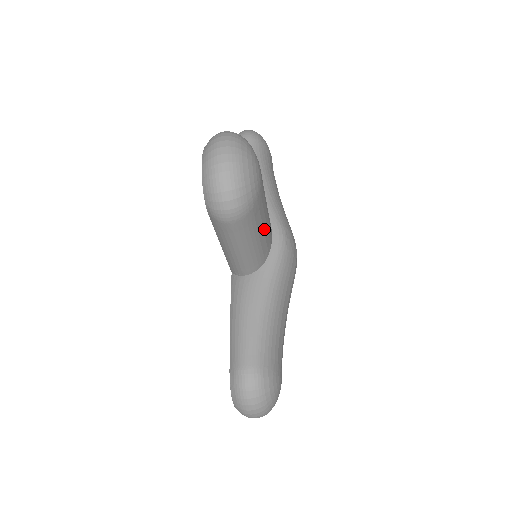
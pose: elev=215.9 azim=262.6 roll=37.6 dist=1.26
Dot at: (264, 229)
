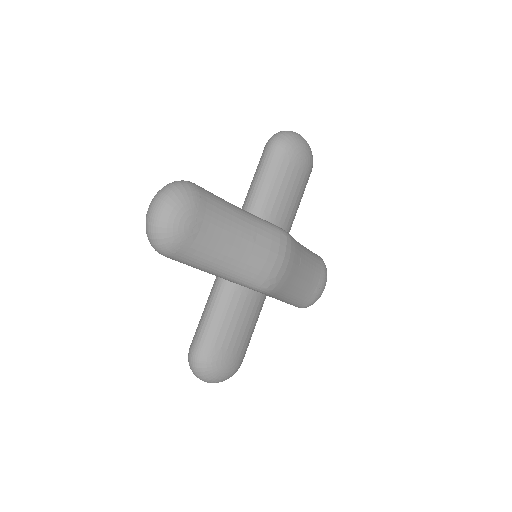
Dot at: (253, 326)
